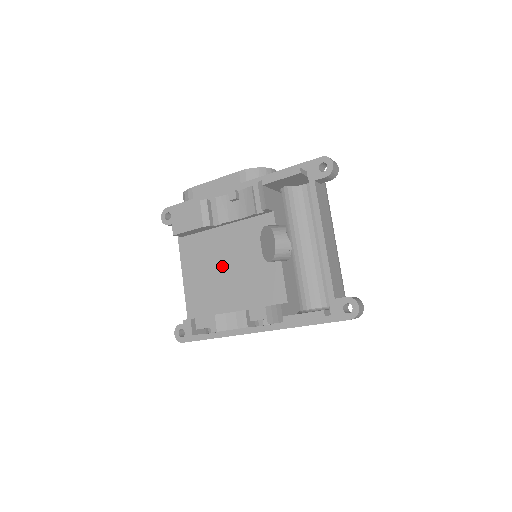
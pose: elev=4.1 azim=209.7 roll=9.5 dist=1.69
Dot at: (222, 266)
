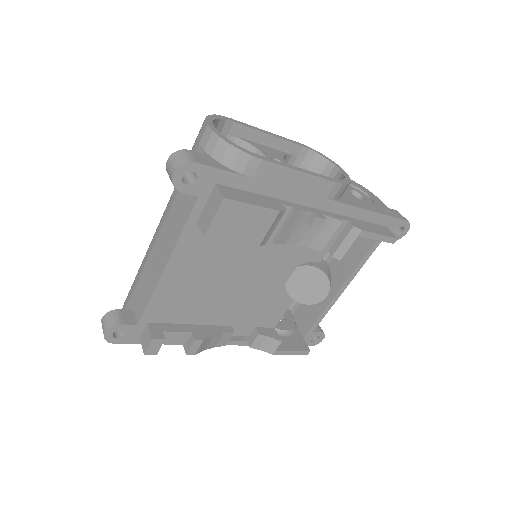
Dot at: (232, 279)
